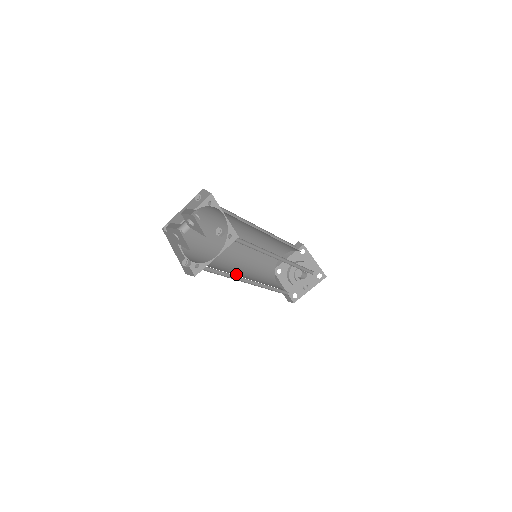
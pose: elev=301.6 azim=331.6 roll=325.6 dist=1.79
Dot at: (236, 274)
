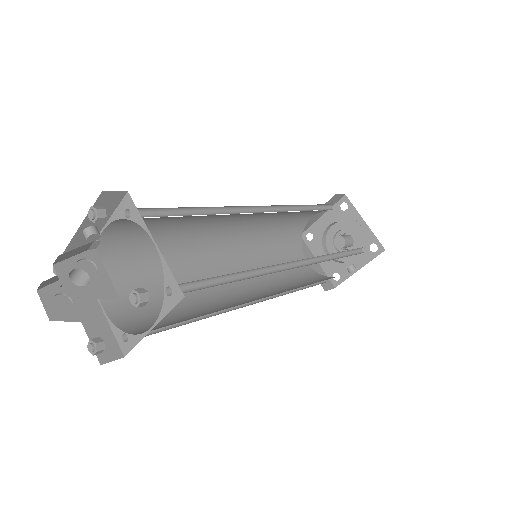
Dot at: (224, 293)
